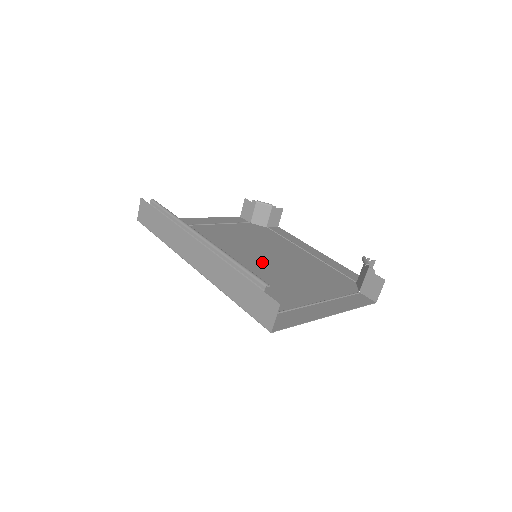
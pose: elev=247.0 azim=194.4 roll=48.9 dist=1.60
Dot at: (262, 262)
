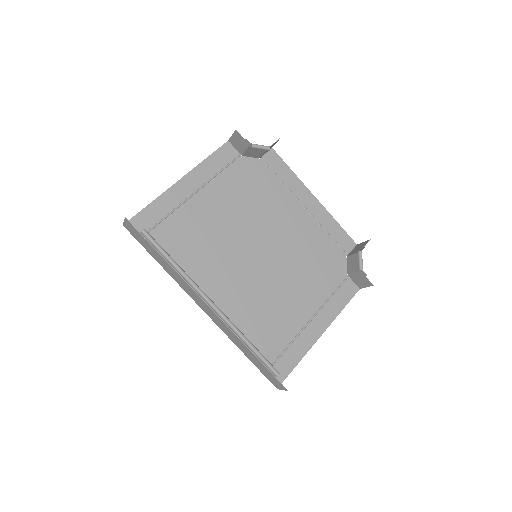
Dot at: (262, 261)
